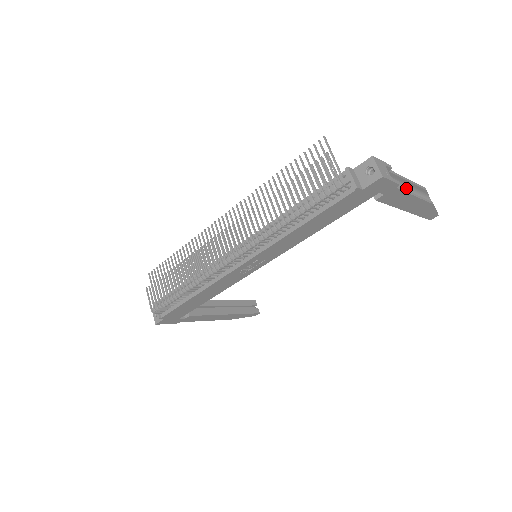
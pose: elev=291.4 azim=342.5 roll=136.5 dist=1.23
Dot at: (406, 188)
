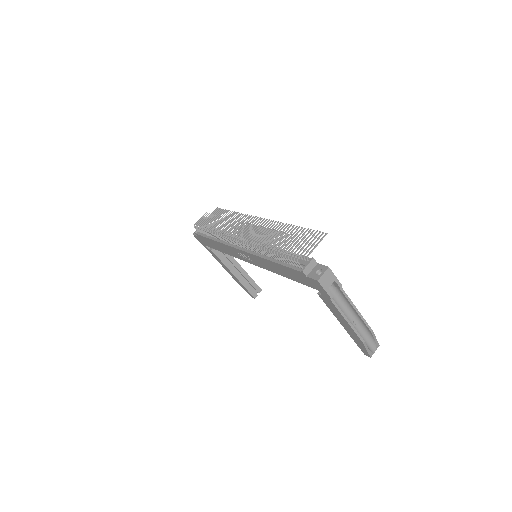
Dot at: (354, 314)
